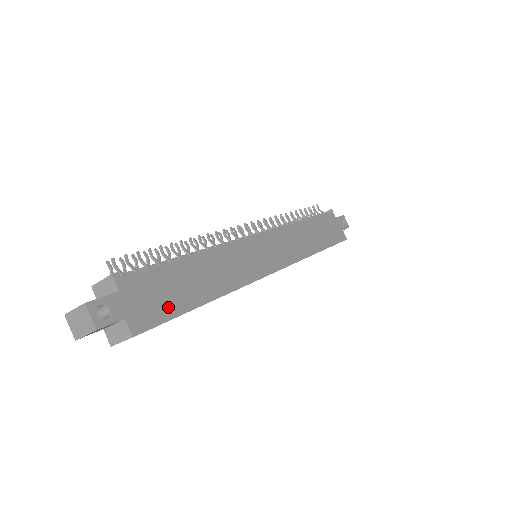
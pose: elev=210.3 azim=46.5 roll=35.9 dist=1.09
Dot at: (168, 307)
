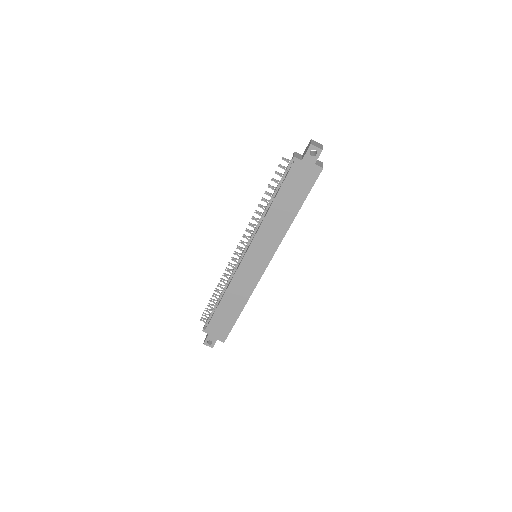
Dot at: (227, 326)
